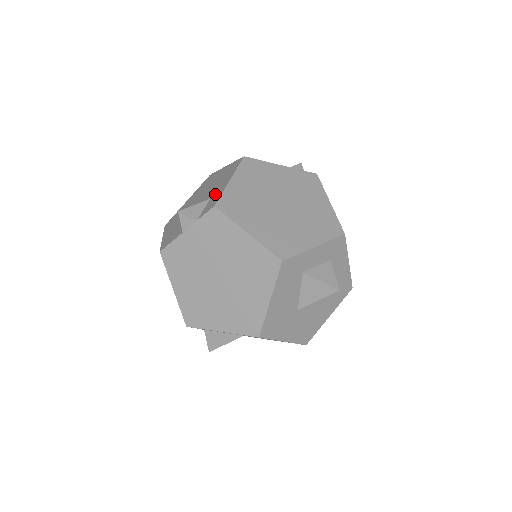
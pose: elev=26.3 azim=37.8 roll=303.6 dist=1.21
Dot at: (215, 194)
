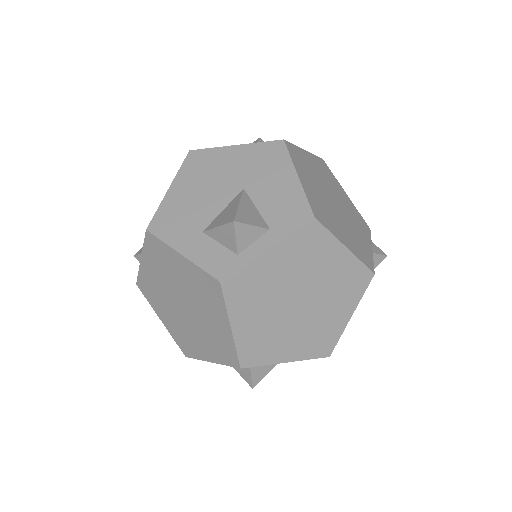
Dot at: occluded
